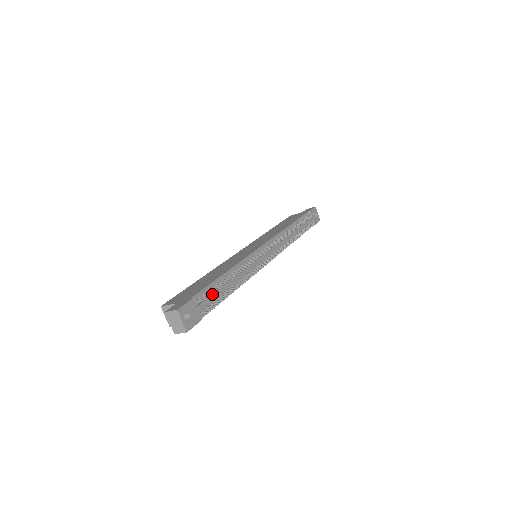
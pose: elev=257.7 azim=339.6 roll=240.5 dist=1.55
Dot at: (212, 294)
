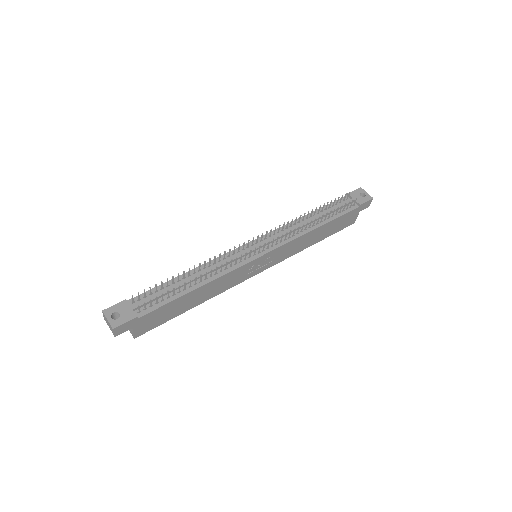
Dot at: (144, 290)
